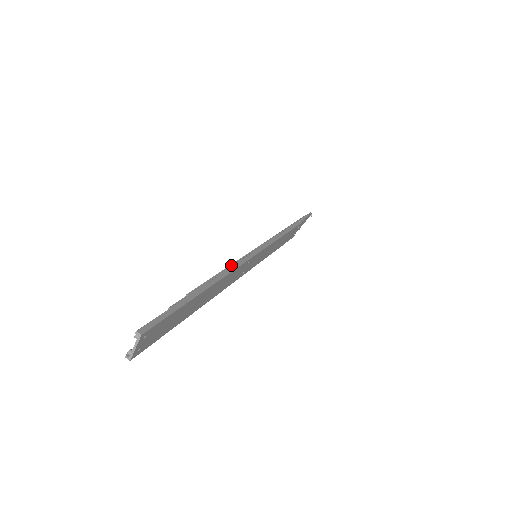
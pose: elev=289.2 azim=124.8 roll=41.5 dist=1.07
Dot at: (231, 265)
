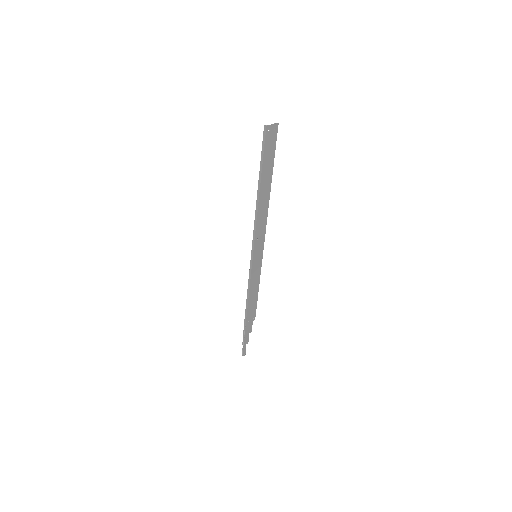
Dot at: occluded
